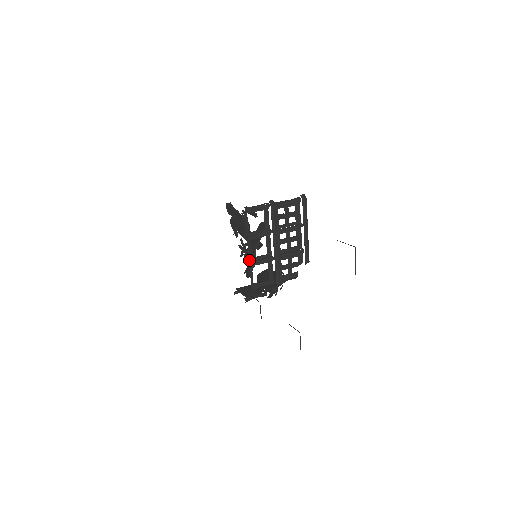
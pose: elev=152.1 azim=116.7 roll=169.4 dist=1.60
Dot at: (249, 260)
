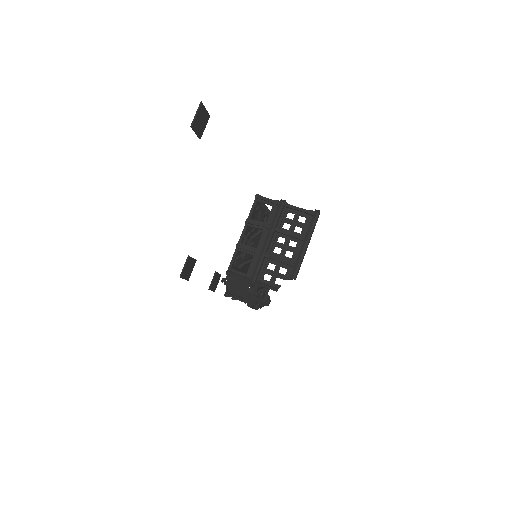
Dot at: (238, 243)
